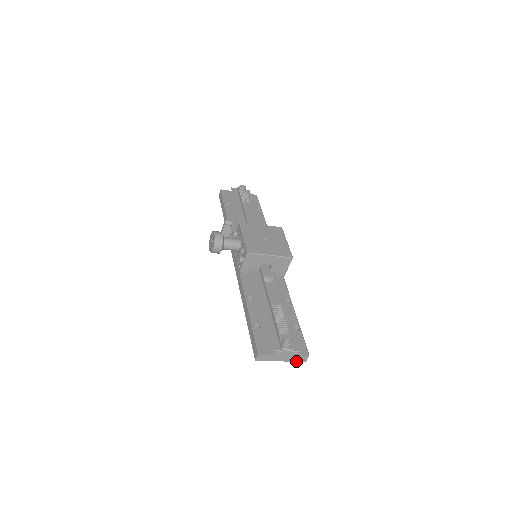
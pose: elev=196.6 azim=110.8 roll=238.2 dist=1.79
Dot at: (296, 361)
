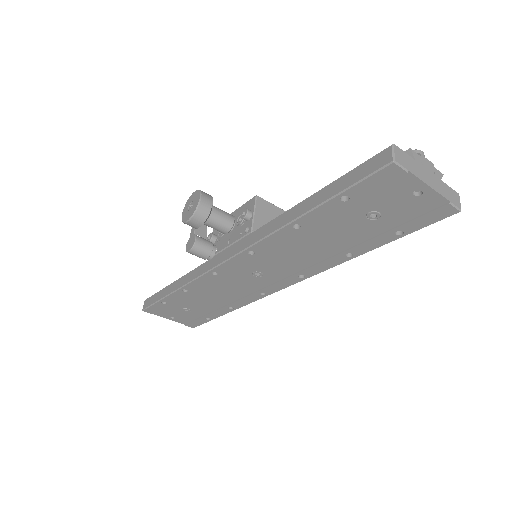
Dot at: (448, 200)
